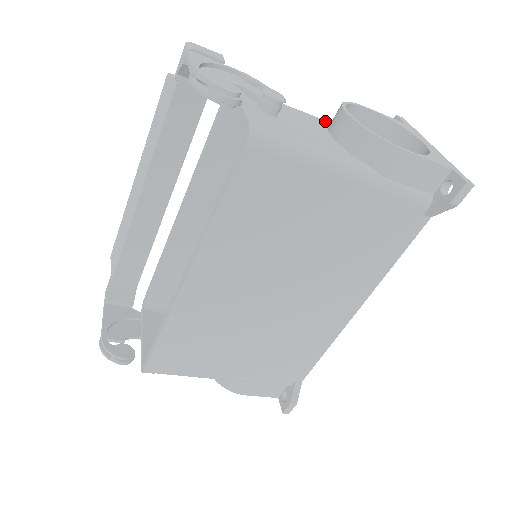
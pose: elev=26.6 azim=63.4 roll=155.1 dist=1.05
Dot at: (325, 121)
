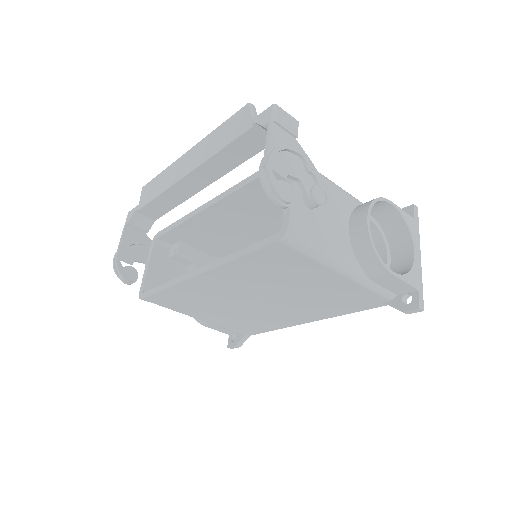
Dot at: (353, 201)
